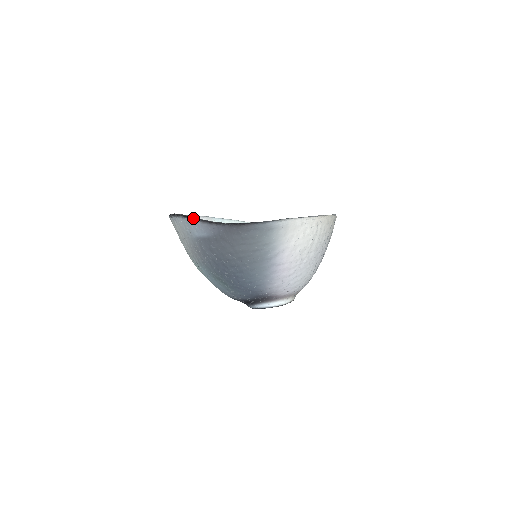
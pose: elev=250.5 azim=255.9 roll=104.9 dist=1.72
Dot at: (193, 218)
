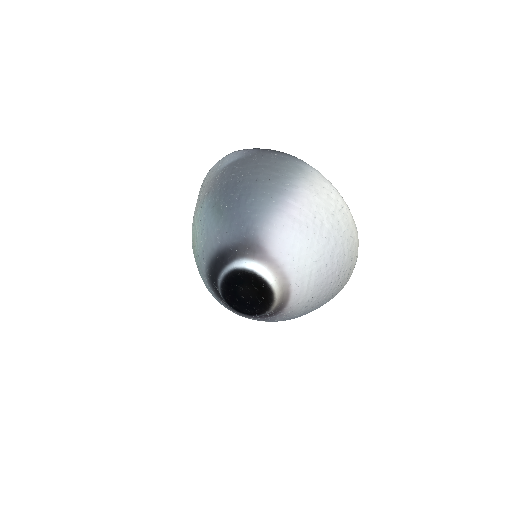
Dot at: (233, 152)
